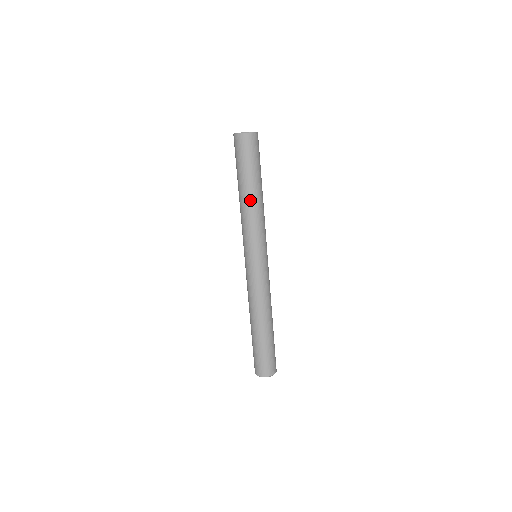
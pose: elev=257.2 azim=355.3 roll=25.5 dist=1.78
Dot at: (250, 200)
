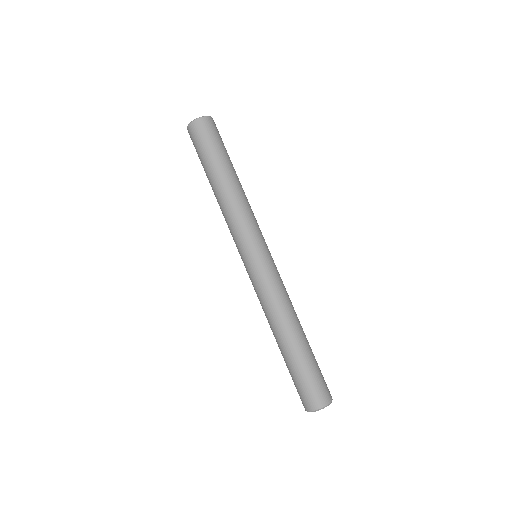
Dot at: (238, 185)
